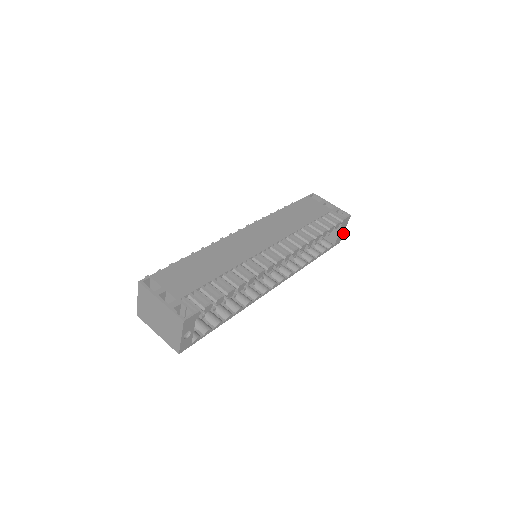
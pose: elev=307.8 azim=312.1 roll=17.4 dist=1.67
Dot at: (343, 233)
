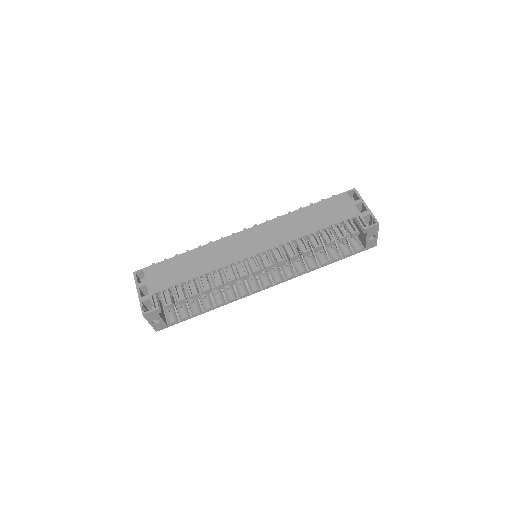
Dot at: (377, 238)
